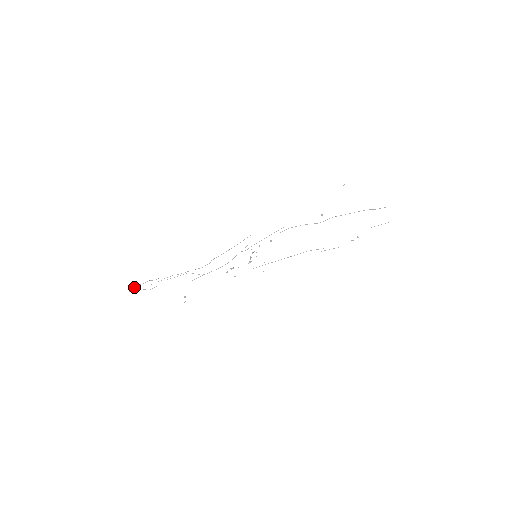
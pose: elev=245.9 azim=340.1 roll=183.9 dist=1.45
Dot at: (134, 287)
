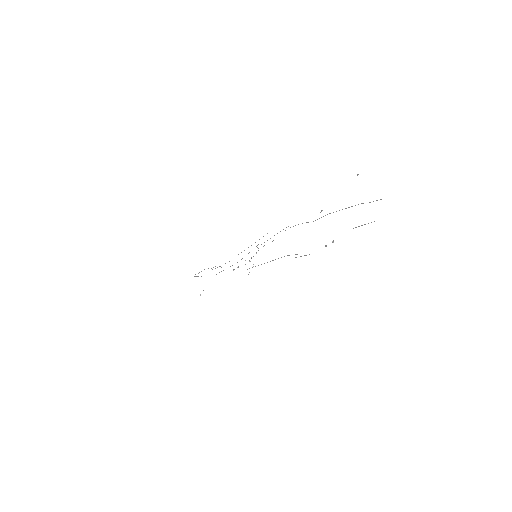
Dot at: (198, 273)
